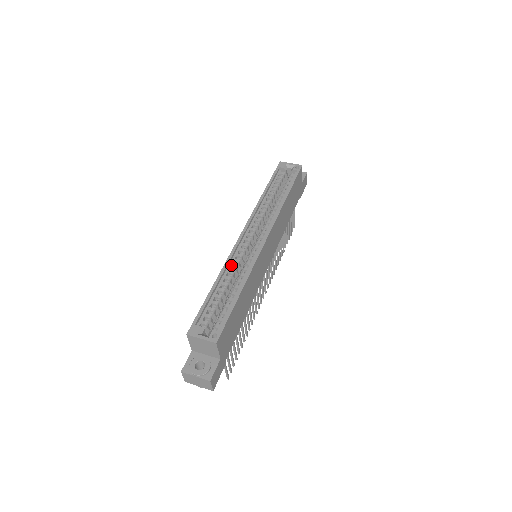
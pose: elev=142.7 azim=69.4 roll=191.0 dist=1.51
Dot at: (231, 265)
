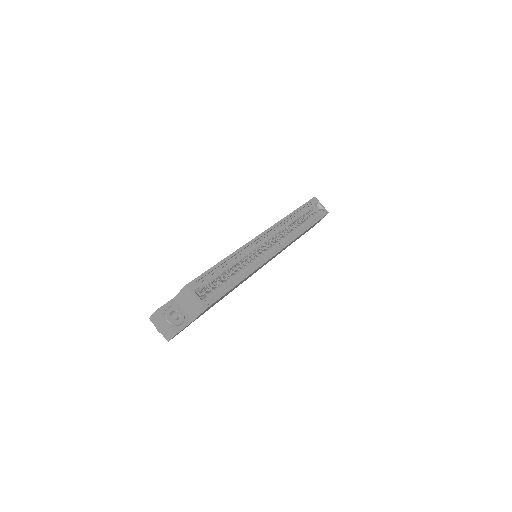
Dot at: (243, 252)
